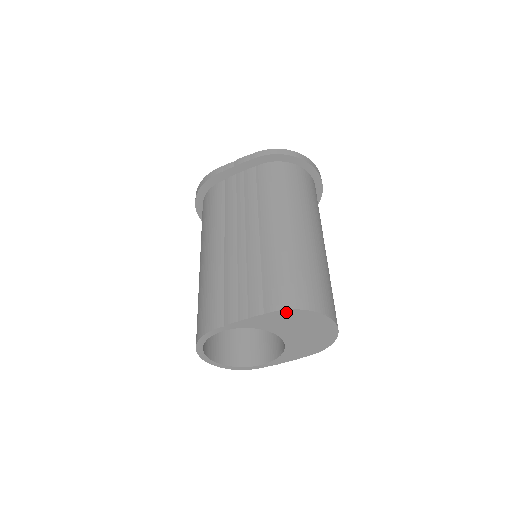
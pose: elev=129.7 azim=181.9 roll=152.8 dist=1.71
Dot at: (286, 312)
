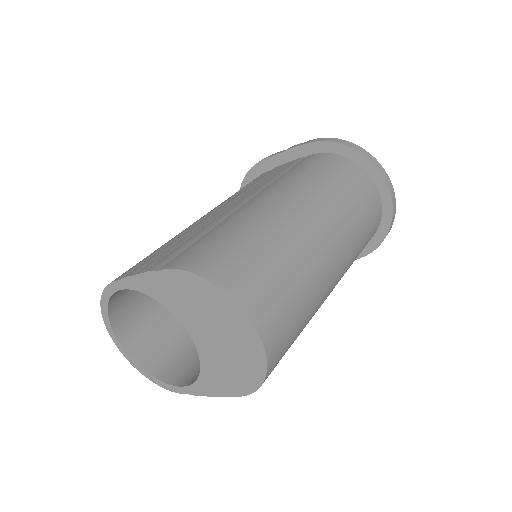
Dot at: (184, 276)
